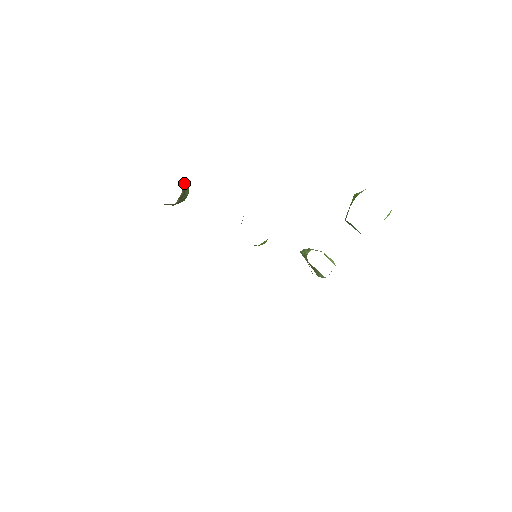
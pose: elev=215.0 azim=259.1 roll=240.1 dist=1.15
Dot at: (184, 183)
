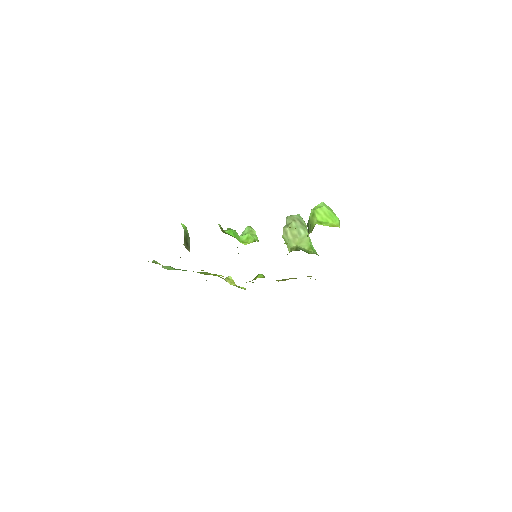
Dot at: (185, 244)
